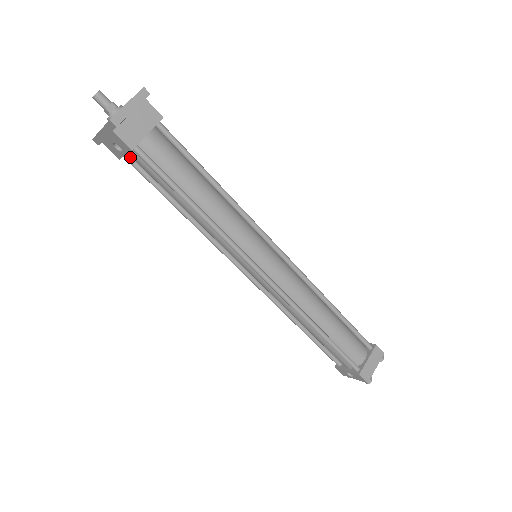
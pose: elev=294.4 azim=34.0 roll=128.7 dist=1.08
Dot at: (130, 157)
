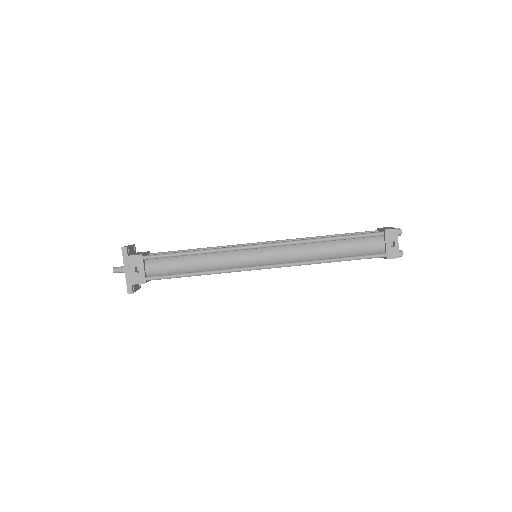
Dot at: (150, 277)
